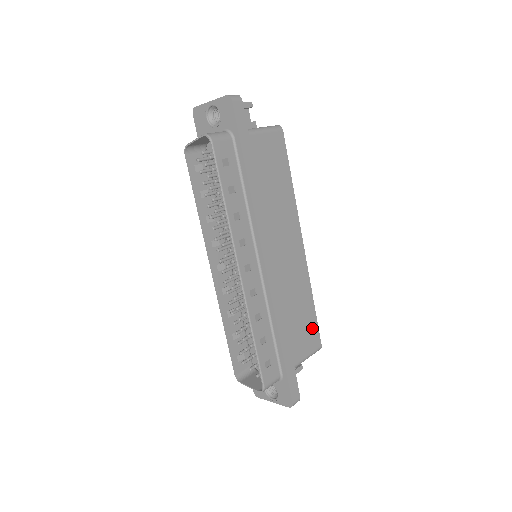
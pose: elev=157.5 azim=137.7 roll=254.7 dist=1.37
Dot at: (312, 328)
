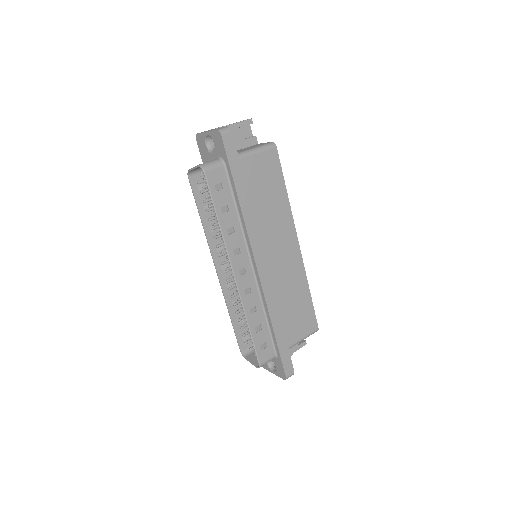
Dot at: (308, 314)
